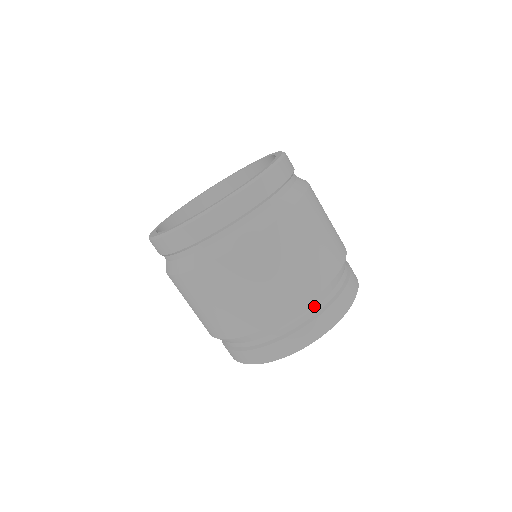
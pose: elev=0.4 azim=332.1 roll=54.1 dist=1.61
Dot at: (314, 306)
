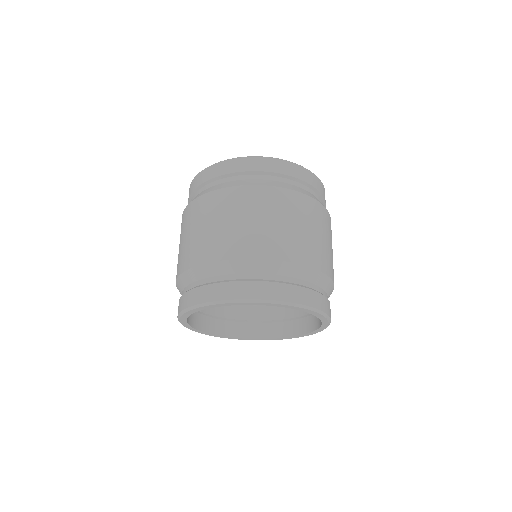
Dot at: (316, 283)
